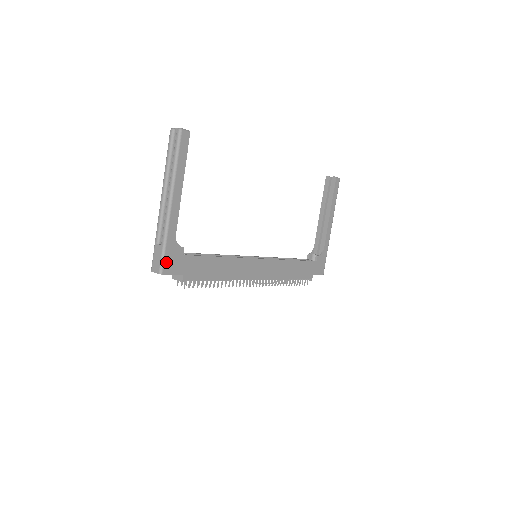
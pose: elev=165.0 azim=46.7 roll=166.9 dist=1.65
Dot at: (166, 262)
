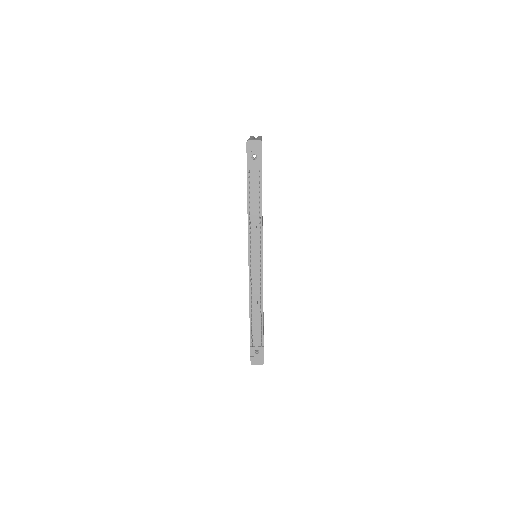
Dot at: occluded
